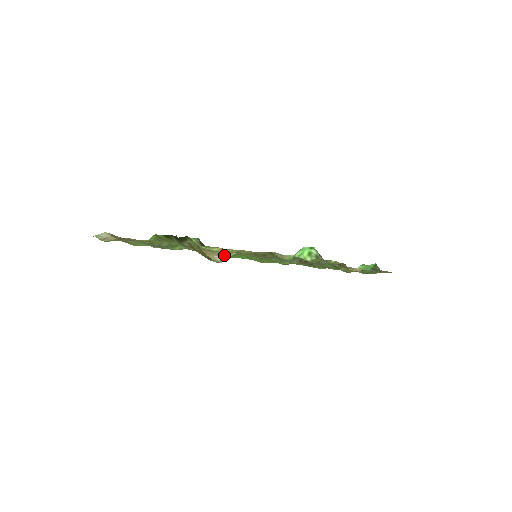
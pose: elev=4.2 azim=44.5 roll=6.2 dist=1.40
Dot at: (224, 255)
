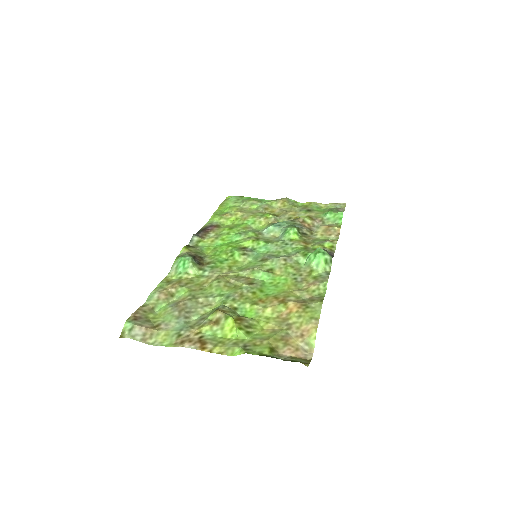
Dot at: (305, 338)
